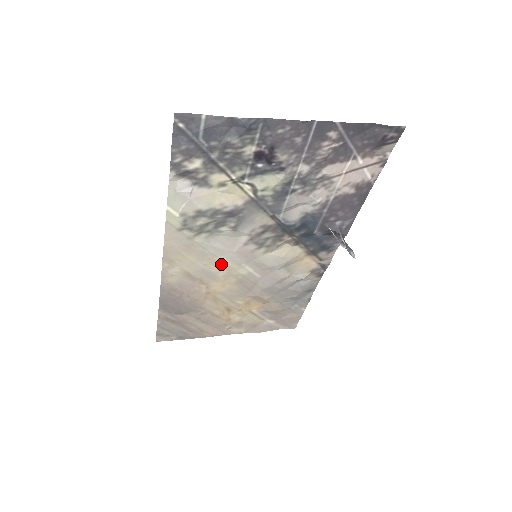
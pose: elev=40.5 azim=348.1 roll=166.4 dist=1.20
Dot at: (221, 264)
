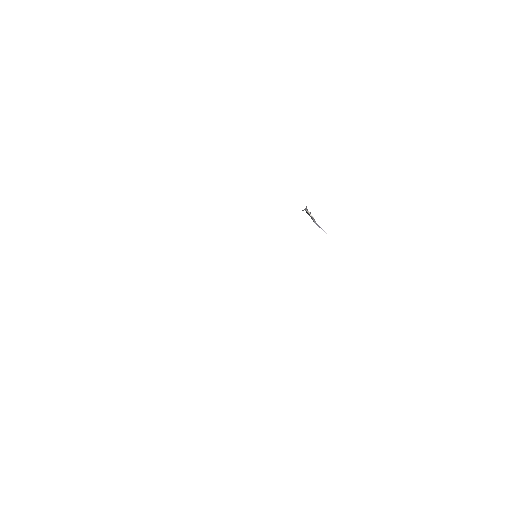
Dot at: occluded
